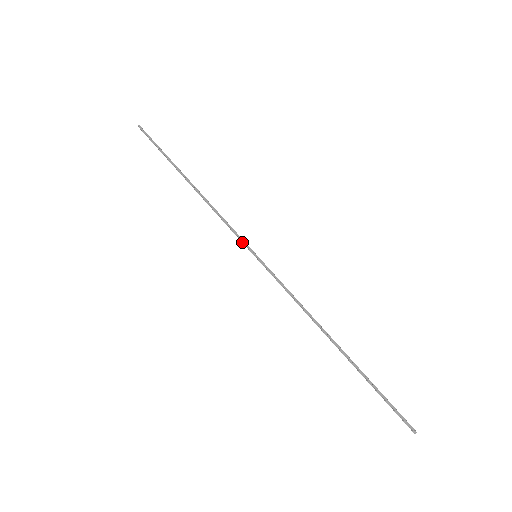
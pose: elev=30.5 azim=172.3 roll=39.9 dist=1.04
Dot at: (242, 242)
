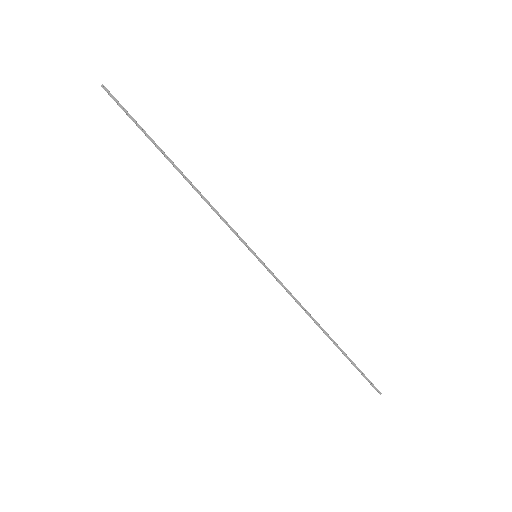
Dot at: (241, 241)
